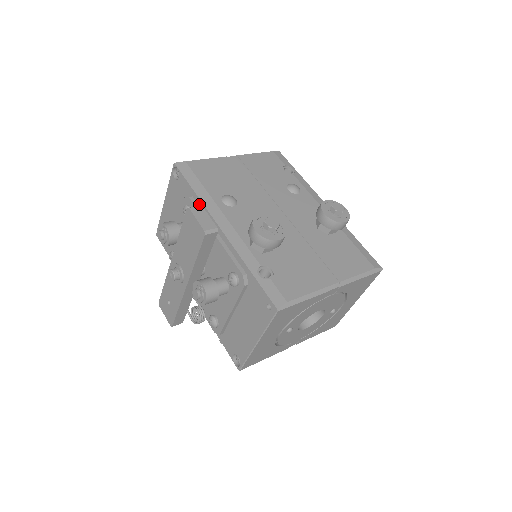
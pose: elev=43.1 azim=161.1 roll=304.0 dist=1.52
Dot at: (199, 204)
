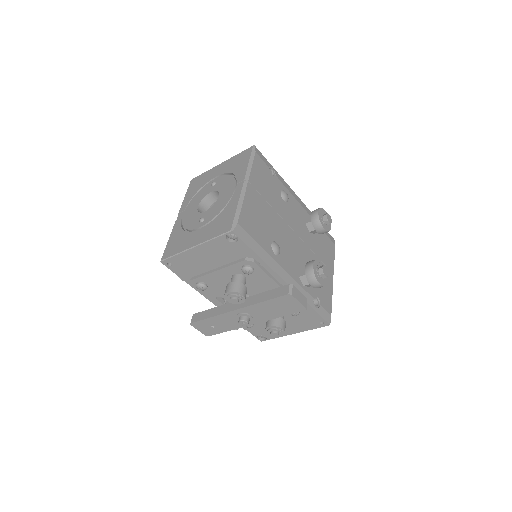
Dot at: (262, 265)
